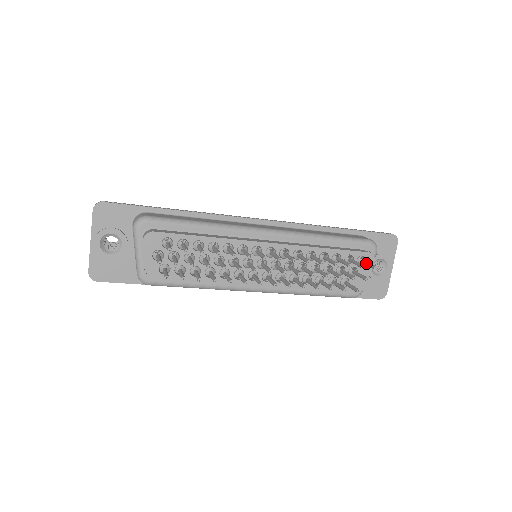
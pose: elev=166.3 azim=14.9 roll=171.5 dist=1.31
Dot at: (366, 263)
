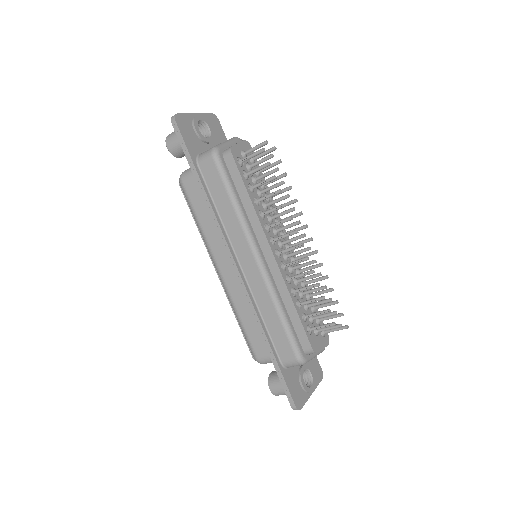
Dot at: occluded
